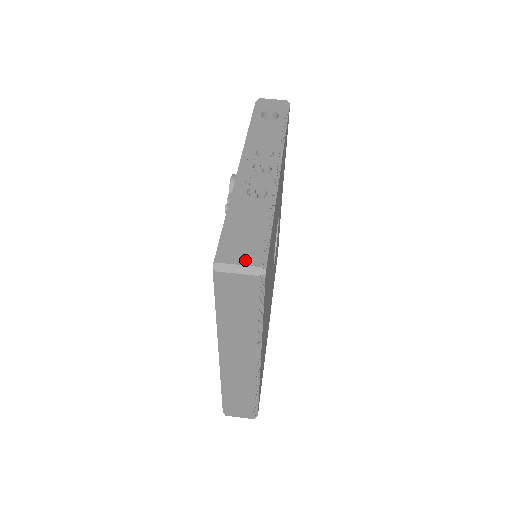
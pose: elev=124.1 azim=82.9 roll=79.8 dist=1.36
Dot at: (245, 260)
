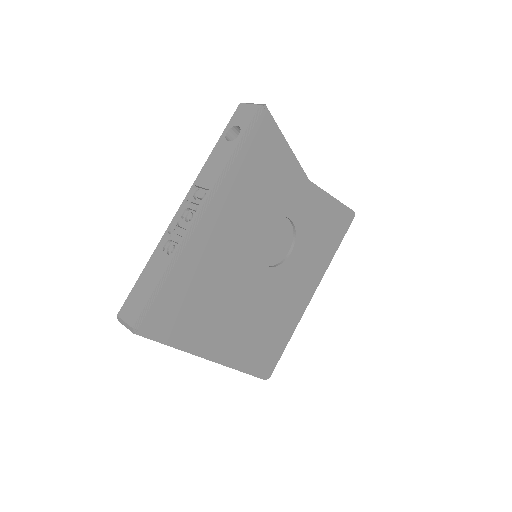
Dot at: (129, 318)
